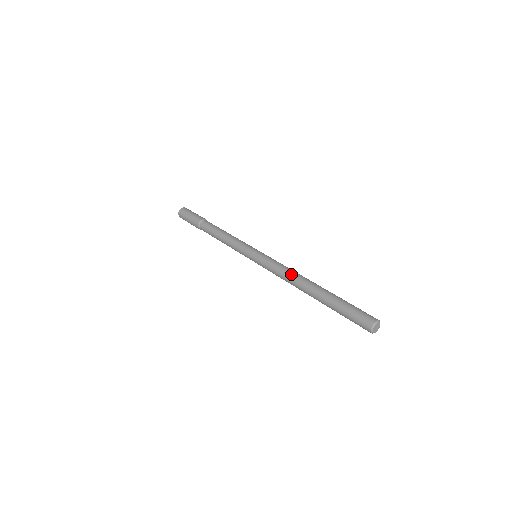
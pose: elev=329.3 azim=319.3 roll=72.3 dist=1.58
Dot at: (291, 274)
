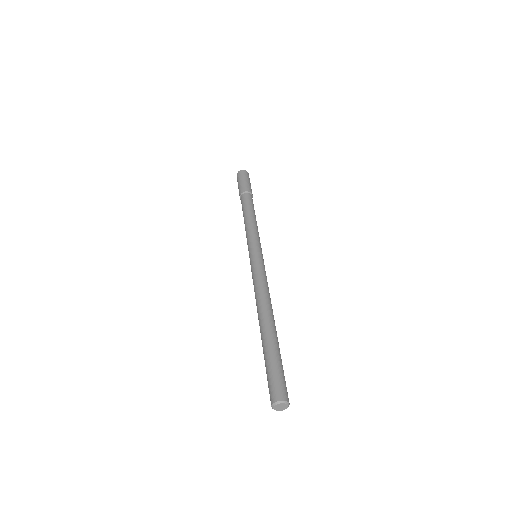
Dot at: (262, 295)
